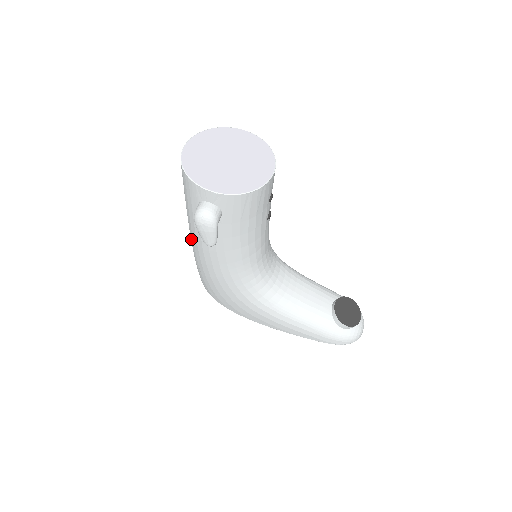
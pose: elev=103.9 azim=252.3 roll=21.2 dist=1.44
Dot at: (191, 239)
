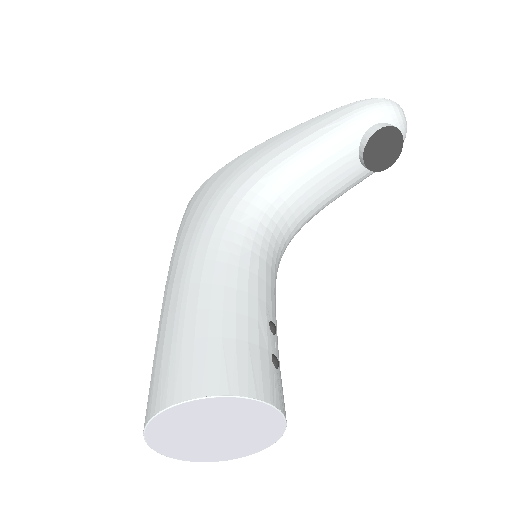
Dot at: occluded
